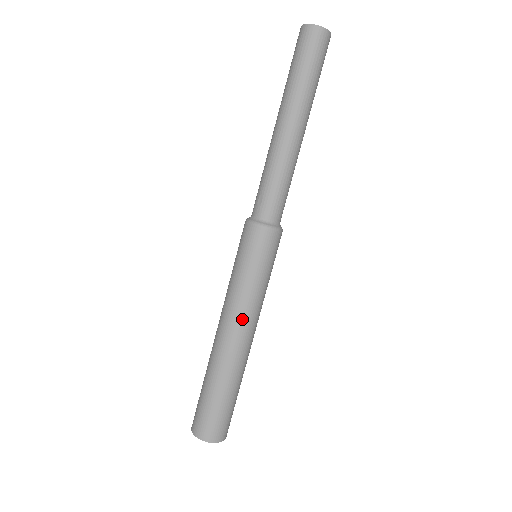
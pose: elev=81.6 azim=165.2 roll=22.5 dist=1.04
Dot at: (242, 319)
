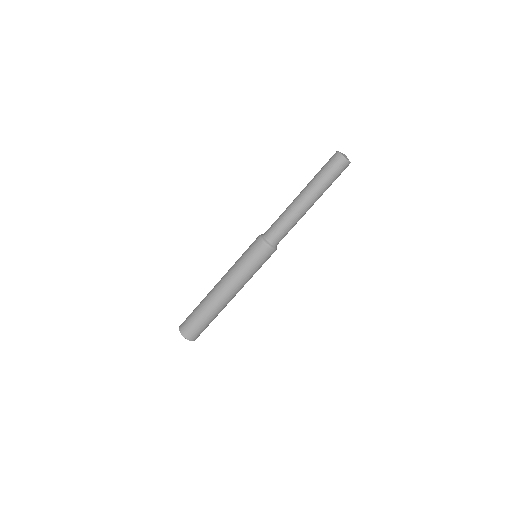
Dot at: (237, 288)
